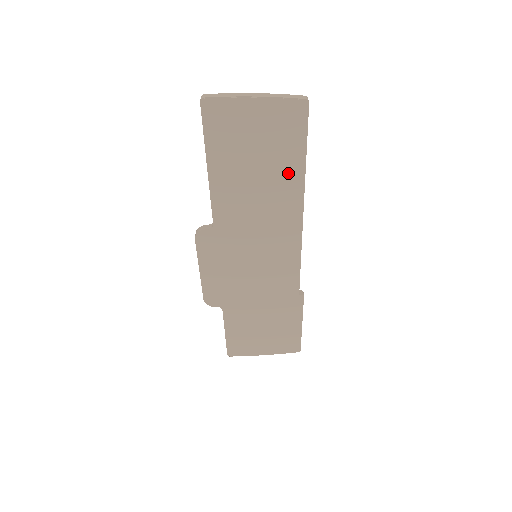
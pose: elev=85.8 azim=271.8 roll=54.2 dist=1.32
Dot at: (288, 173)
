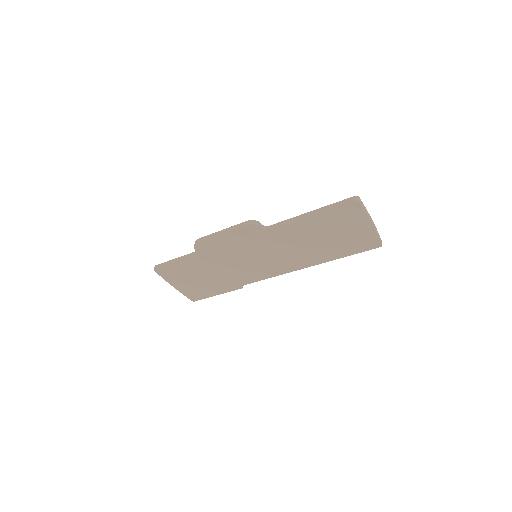
Dot at: (330, 253)
